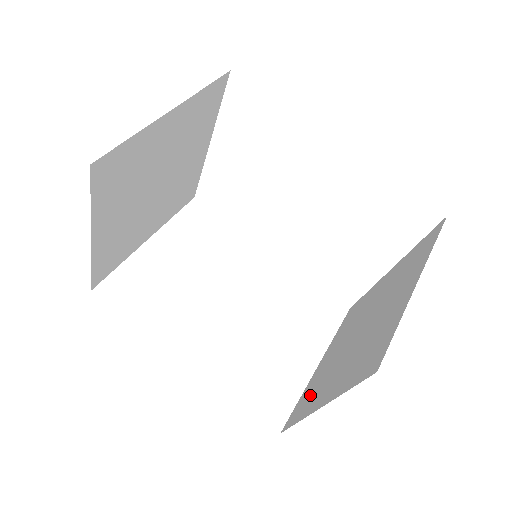
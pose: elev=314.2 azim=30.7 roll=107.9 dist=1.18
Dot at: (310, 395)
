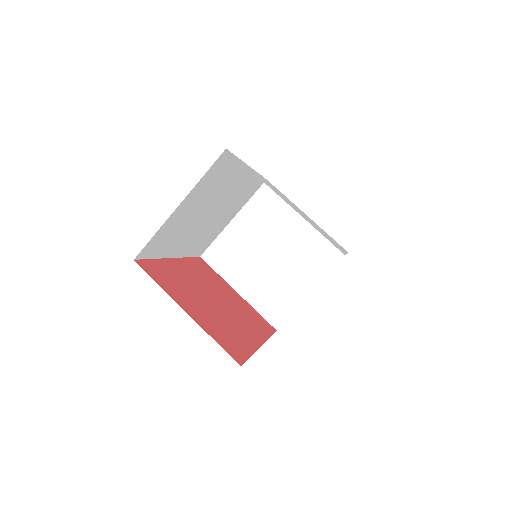
Dot at: (228, 258)
